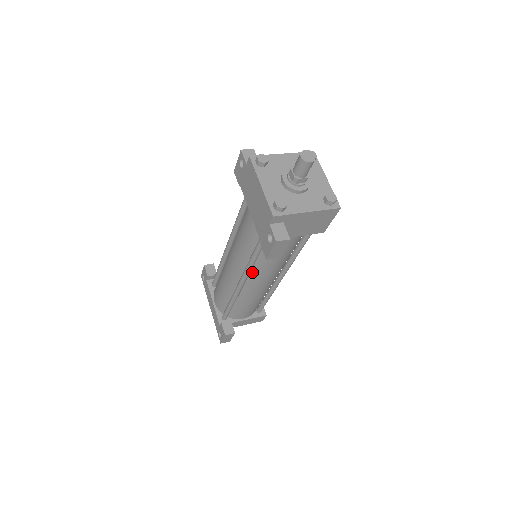
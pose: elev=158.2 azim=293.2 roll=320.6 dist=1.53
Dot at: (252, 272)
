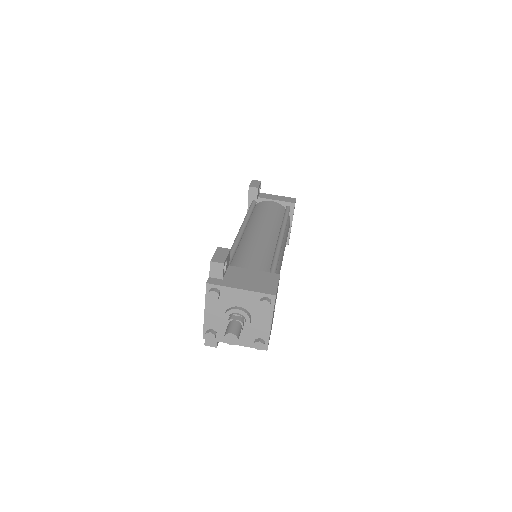
Dot at: occluded
